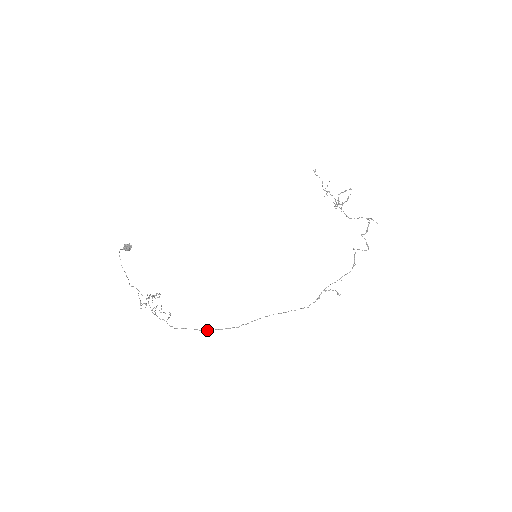
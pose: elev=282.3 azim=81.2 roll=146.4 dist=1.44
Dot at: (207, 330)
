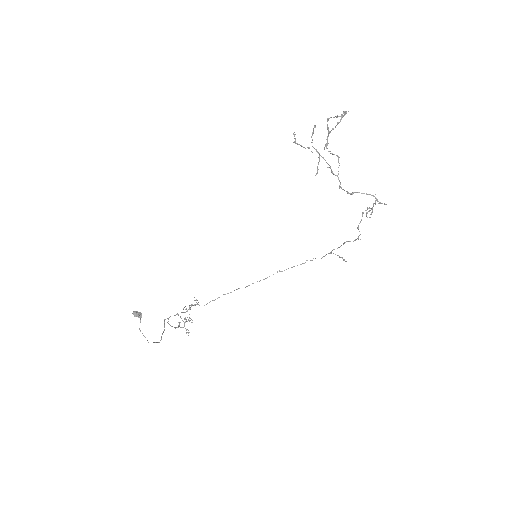
Dot at: occluded
